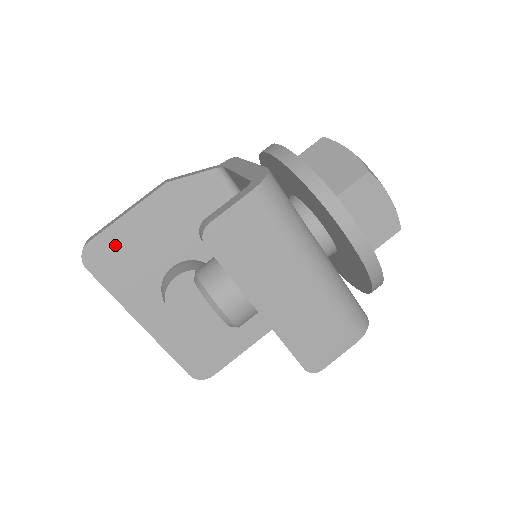
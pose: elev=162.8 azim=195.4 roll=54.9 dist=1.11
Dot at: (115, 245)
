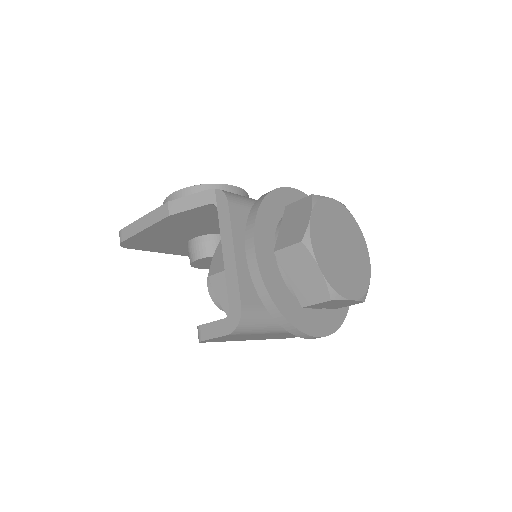
Dot at: (143, 240)
